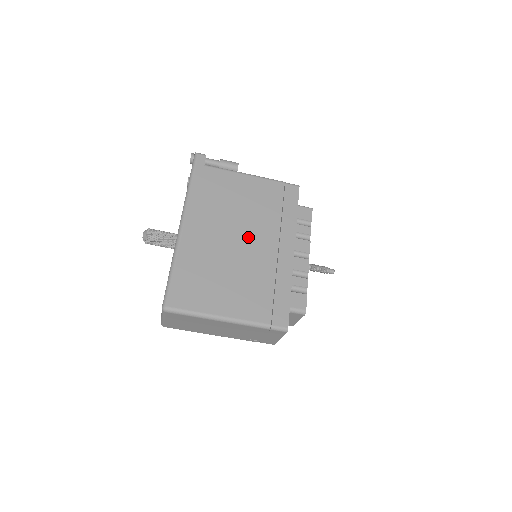
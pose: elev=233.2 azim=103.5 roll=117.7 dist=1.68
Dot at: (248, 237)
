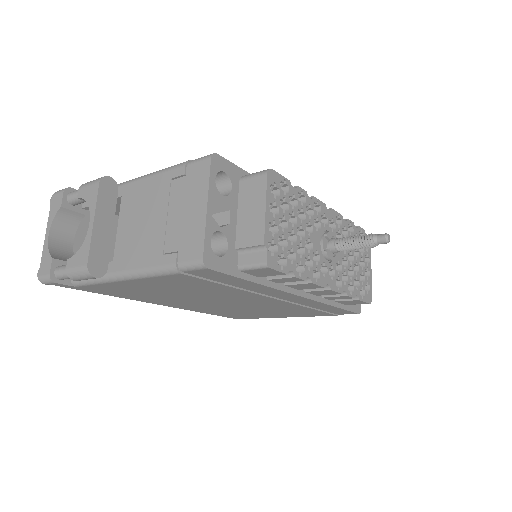
Dot at: (231, 301)
